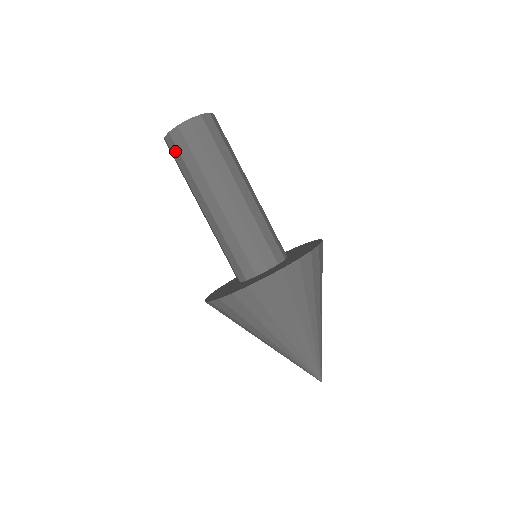
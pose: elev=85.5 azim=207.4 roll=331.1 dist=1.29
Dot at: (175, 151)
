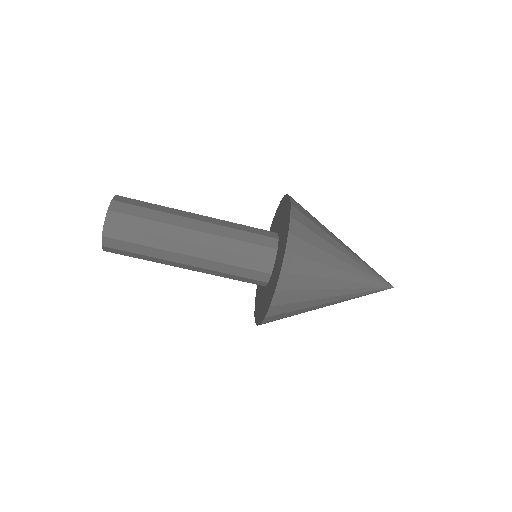
Dot at: occluded
